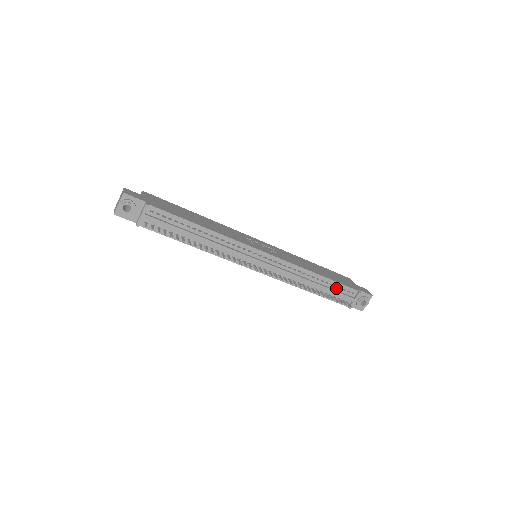
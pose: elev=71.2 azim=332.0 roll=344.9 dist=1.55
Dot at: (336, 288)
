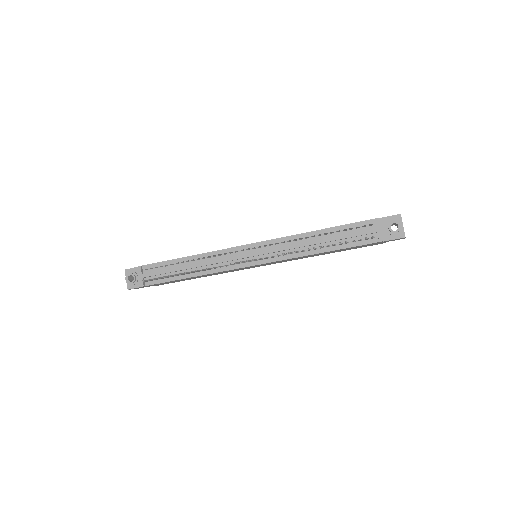
Dot at: (347, 232)
